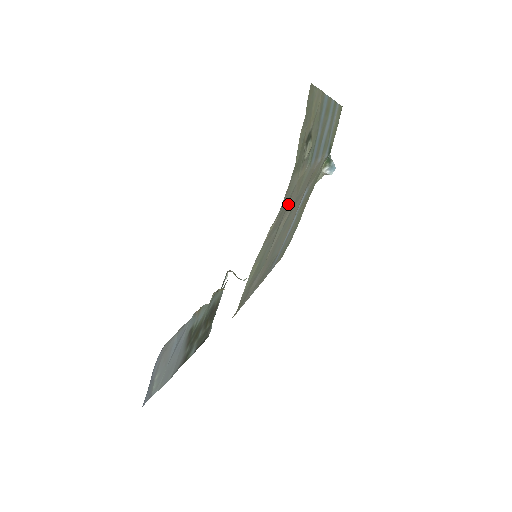
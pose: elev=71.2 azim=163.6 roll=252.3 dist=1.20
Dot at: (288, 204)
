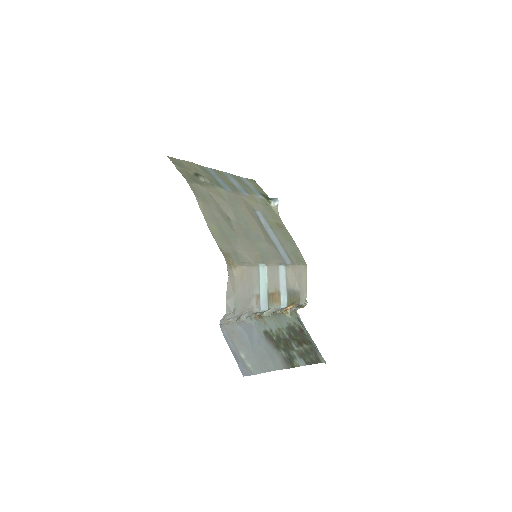
Dot at: (218, 204)
